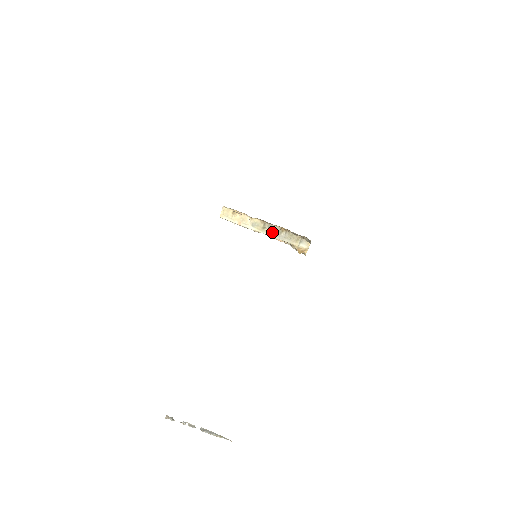
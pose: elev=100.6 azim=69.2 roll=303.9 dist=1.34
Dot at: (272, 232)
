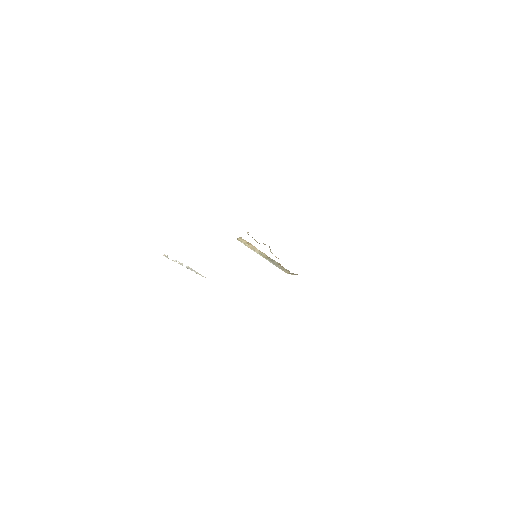
Dot at: (272, 262)
